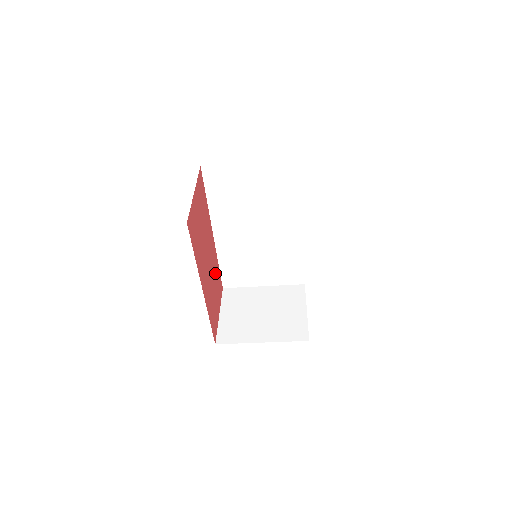
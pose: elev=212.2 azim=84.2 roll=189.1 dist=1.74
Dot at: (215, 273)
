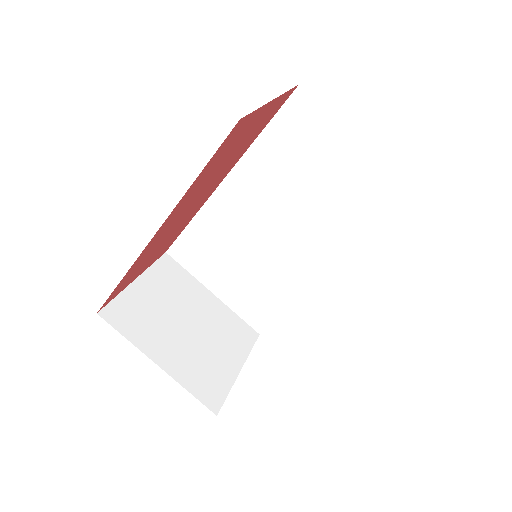
Dot at: (180, 227)
